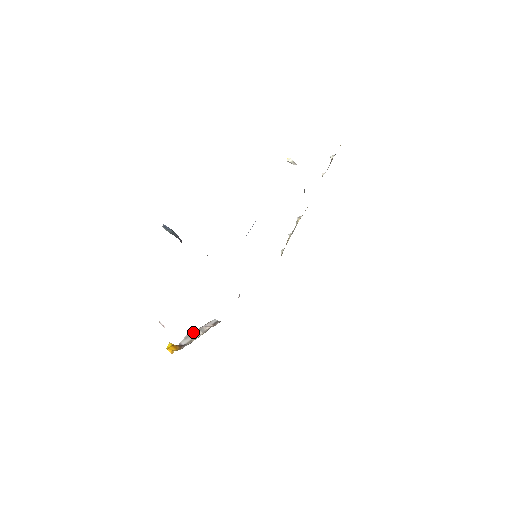
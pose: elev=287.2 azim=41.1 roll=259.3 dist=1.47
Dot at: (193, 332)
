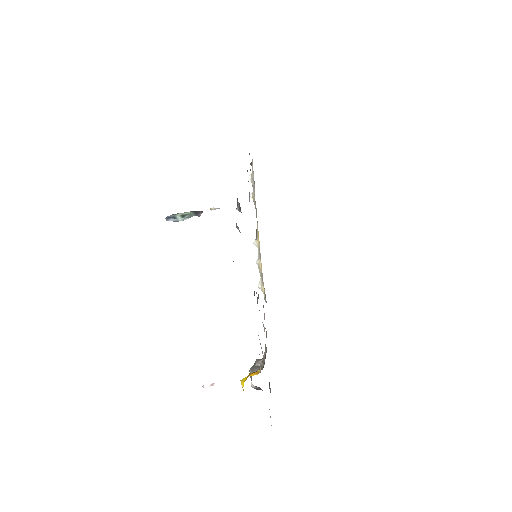
Dot at: (252, 367)
